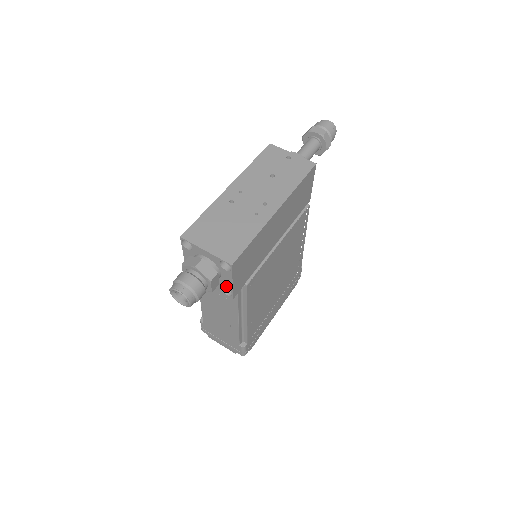
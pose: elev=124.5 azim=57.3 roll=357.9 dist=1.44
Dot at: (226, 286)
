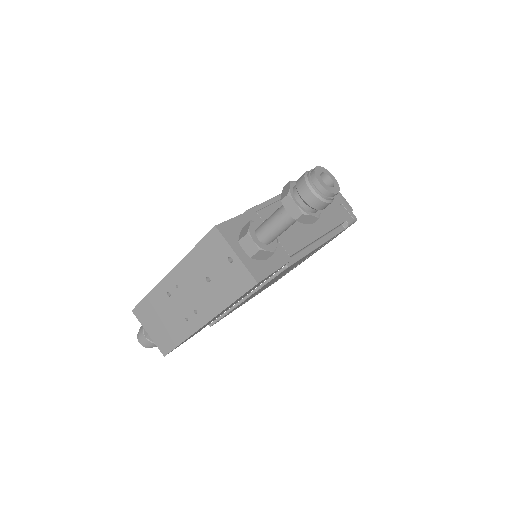
Dot at: occluded
